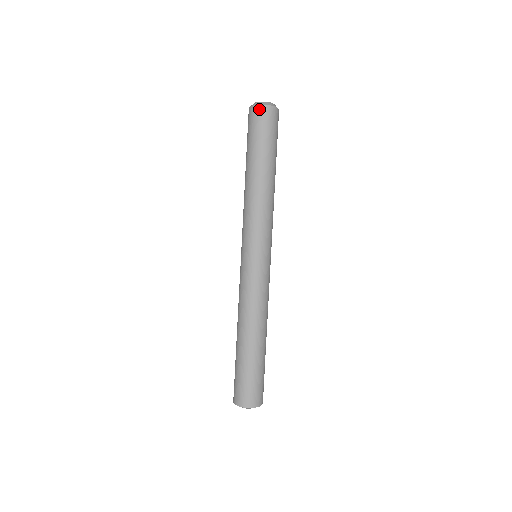
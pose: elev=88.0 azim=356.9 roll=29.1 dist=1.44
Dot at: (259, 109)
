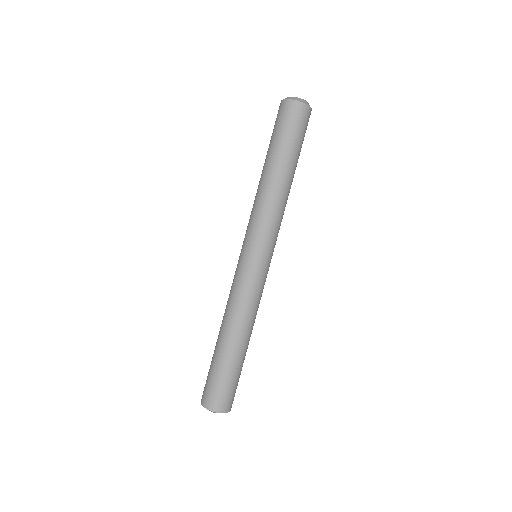
Dot at: (286, 104)
